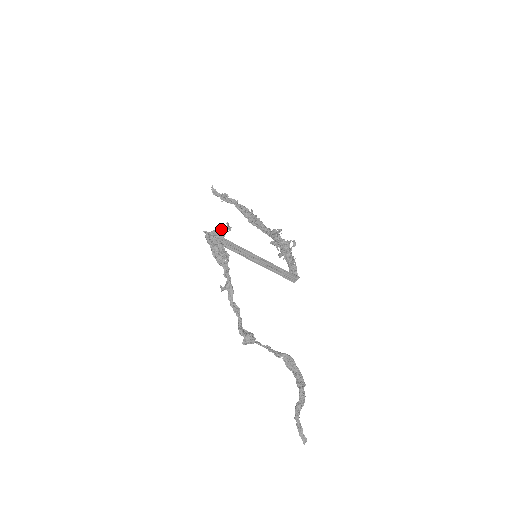
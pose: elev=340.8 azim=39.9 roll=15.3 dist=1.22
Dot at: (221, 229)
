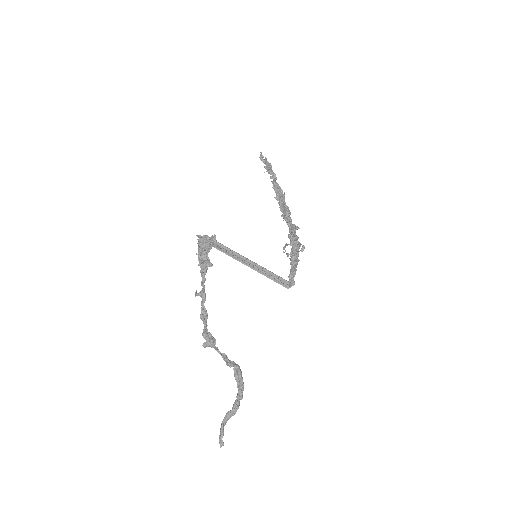
Dot at: (207, 242)
